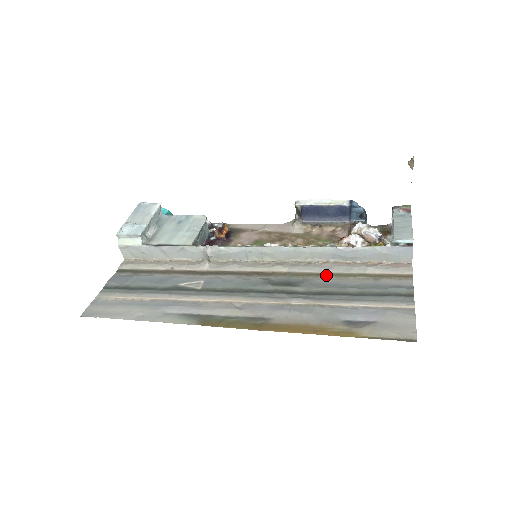
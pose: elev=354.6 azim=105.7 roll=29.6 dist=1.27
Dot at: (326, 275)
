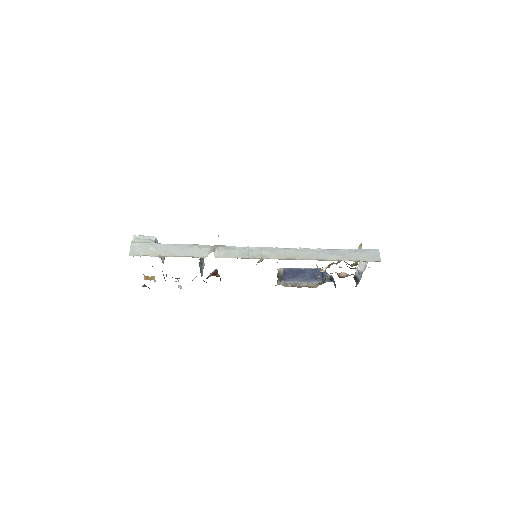
Dot at: occluded
